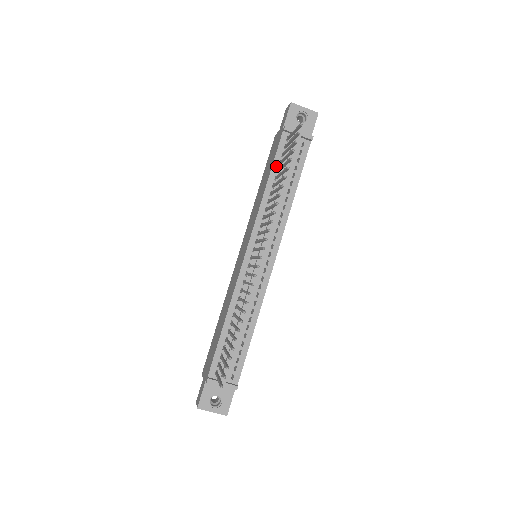
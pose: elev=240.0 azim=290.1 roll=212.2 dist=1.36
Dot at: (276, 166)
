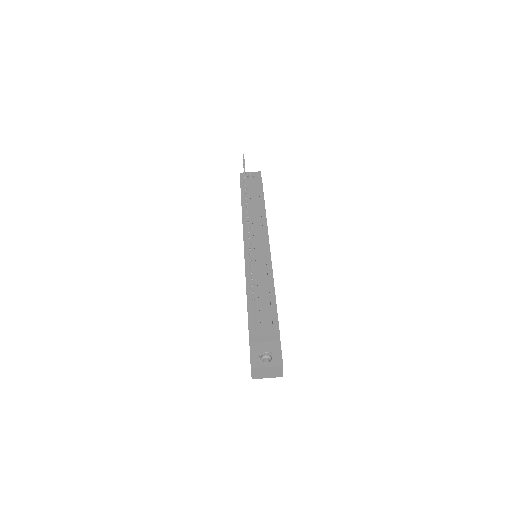
Dot at: (244, 199)
